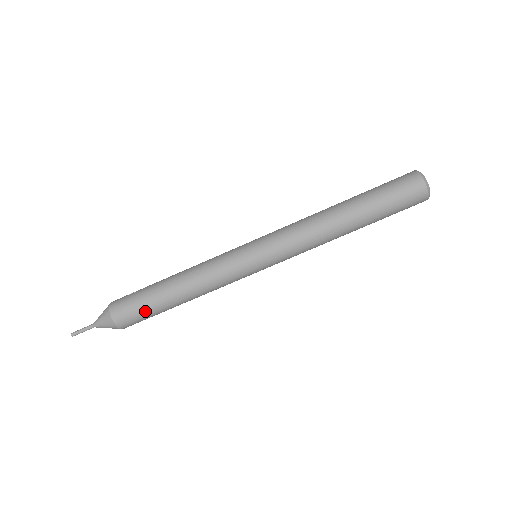
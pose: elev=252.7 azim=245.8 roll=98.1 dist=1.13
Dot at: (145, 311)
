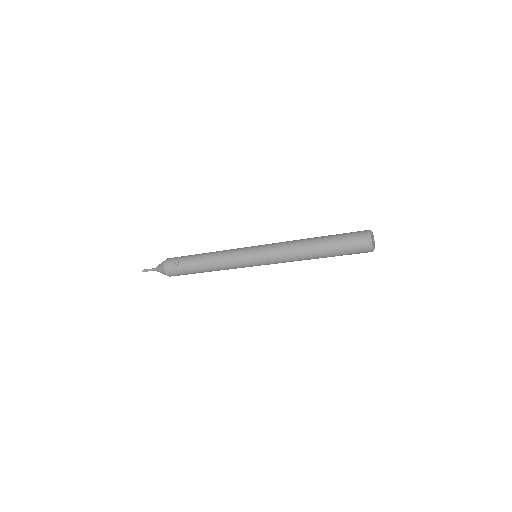
Dot at: occluded
